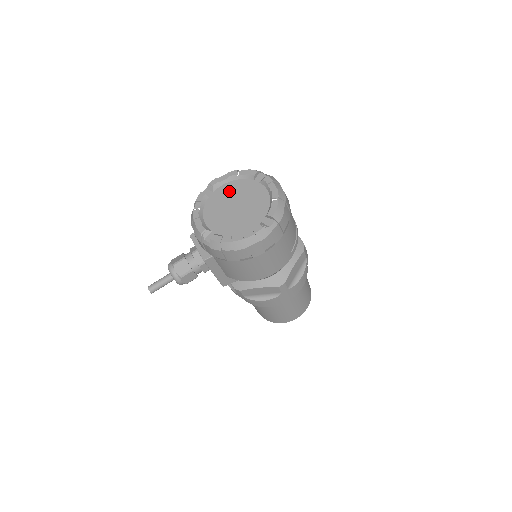
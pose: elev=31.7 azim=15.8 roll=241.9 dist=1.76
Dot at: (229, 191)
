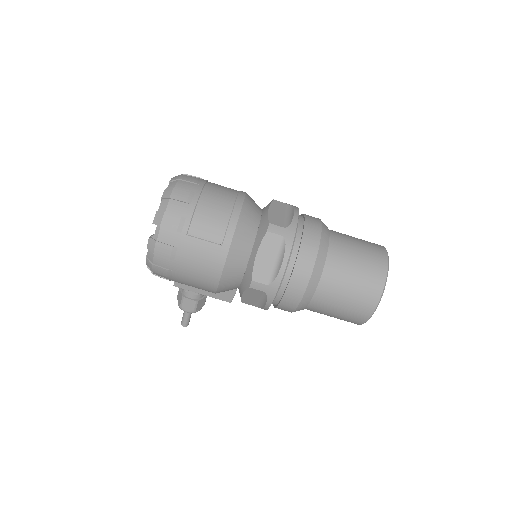
Dot at: occluded
